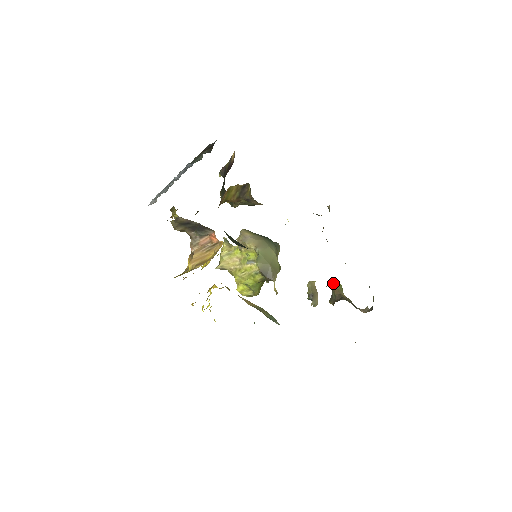
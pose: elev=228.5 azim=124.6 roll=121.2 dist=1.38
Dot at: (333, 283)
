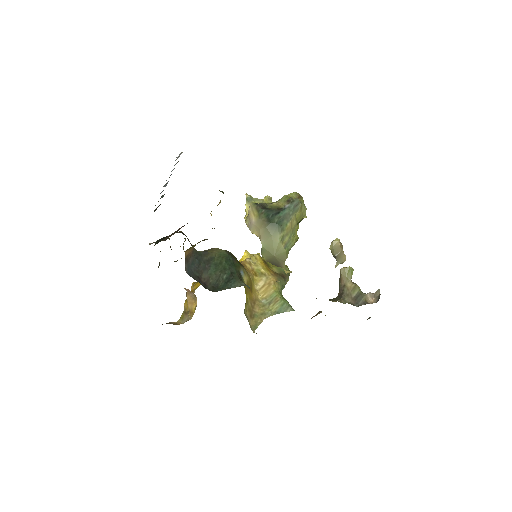
Dot at: (340, 269)
